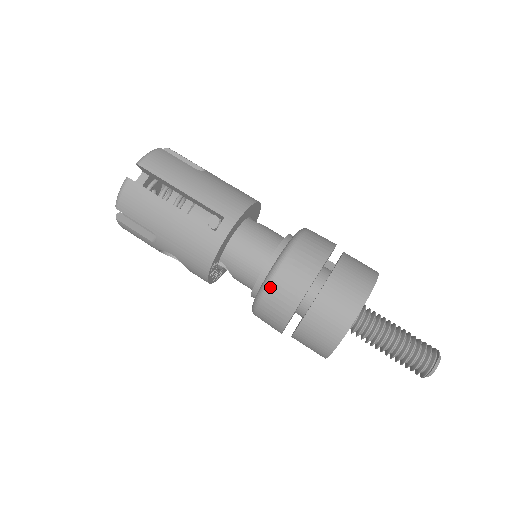
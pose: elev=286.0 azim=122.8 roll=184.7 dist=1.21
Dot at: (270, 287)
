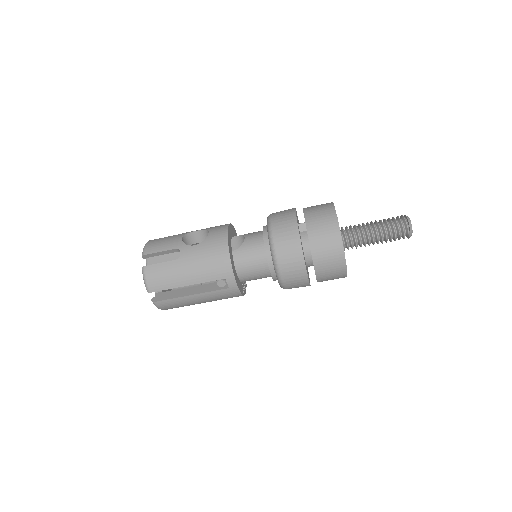
Dot at: (286, 286)
